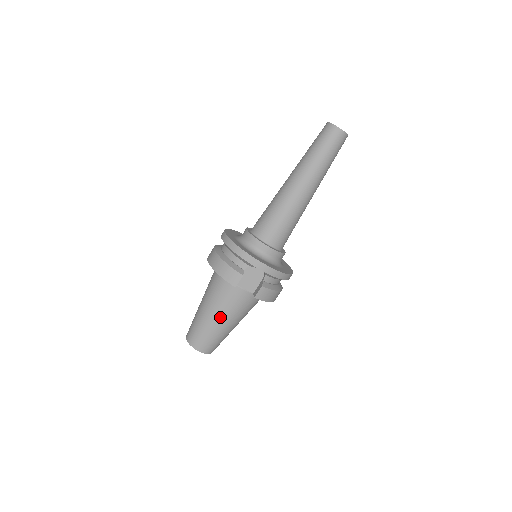
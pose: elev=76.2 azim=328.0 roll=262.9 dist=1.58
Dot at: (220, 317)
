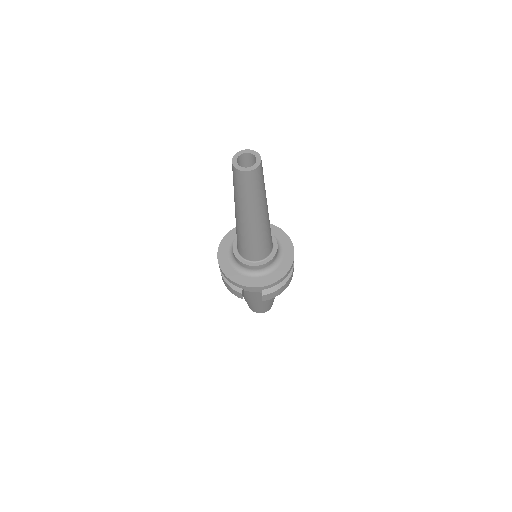
Dot at: (254, 302)
